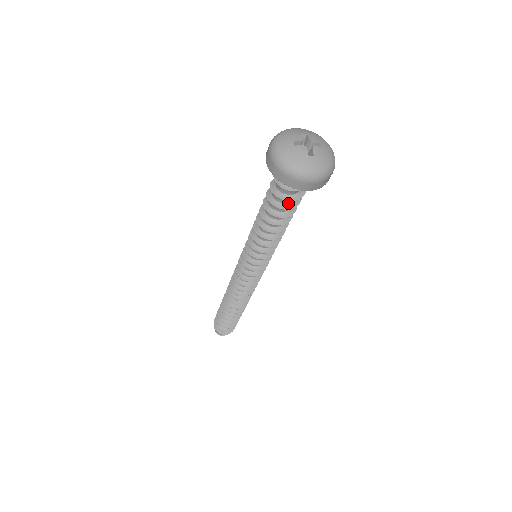
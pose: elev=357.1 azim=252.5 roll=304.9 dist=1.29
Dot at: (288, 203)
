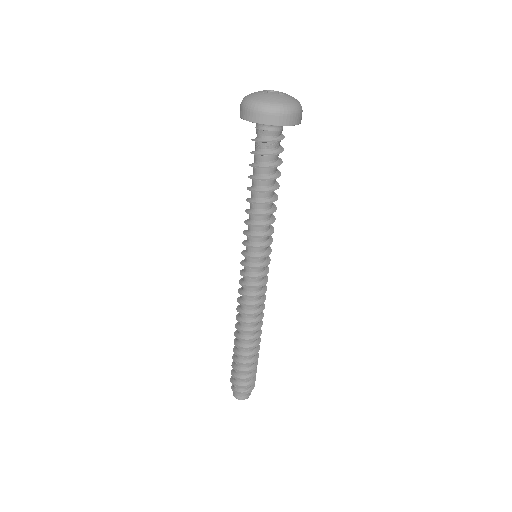
Dot at: (275, 162)
